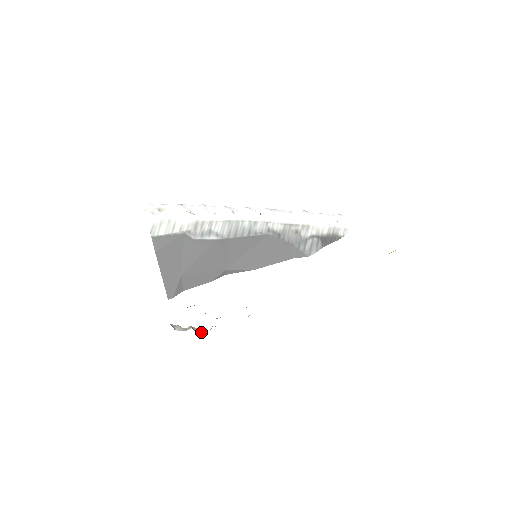
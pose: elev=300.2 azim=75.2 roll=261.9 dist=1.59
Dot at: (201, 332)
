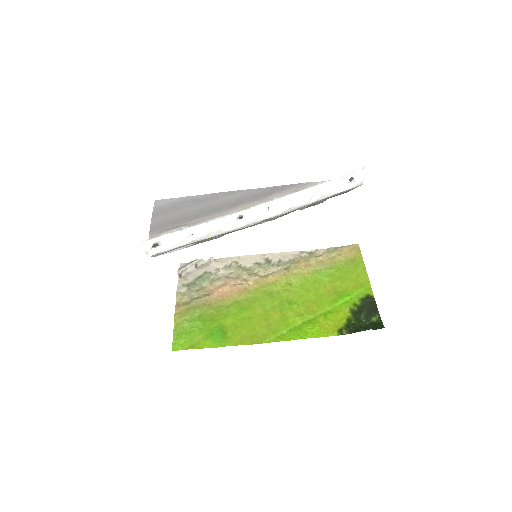
Dot at: (202, 264)
